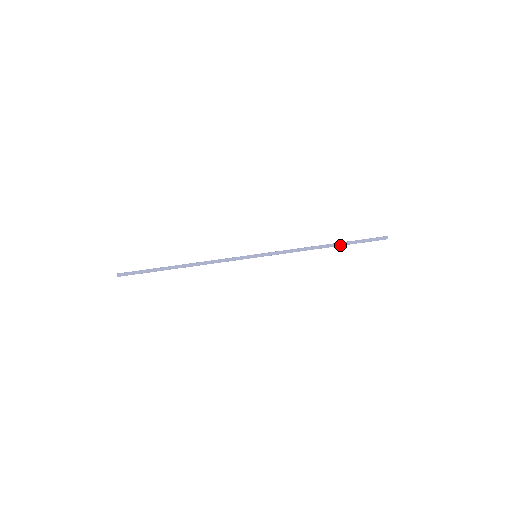
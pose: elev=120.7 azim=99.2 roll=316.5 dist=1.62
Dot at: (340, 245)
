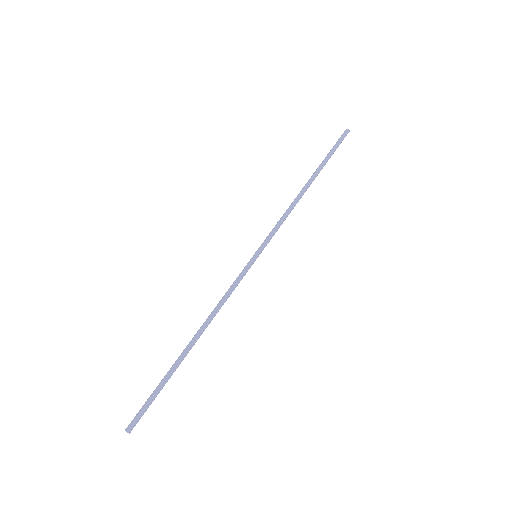
Dot at: (318, 173)
